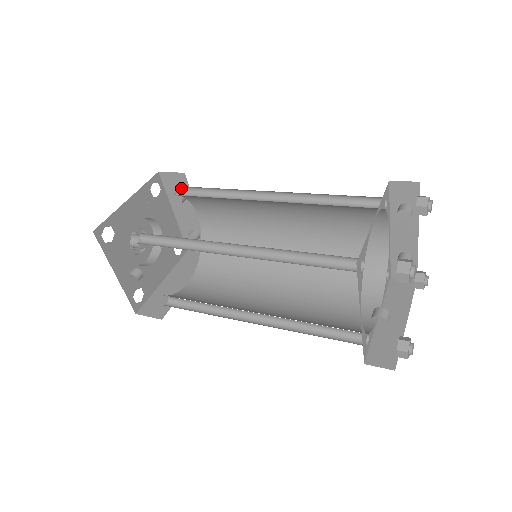
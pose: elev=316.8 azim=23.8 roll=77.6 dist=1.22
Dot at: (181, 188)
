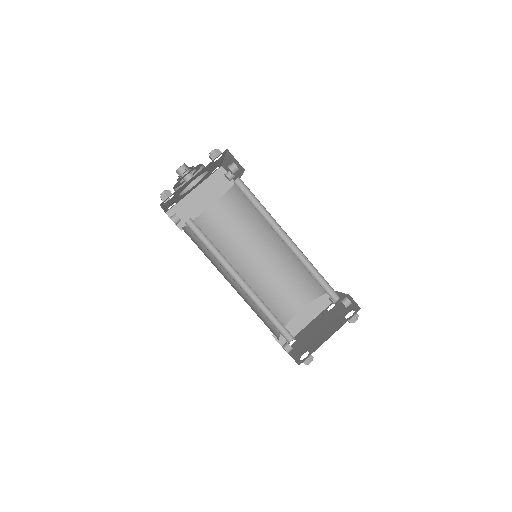
Dot at: (238, 166)
